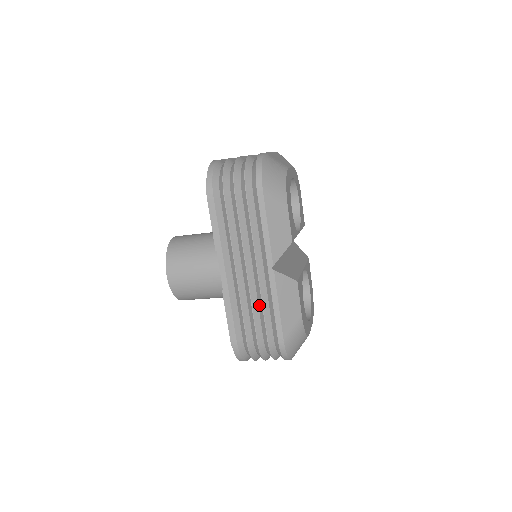
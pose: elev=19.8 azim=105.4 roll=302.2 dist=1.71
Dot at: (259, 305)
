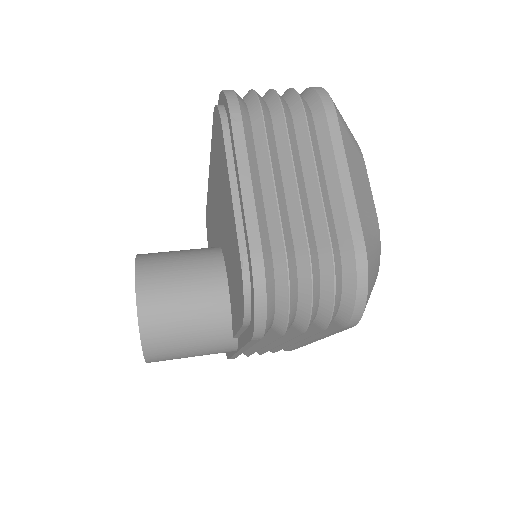
Dot at: occluded
